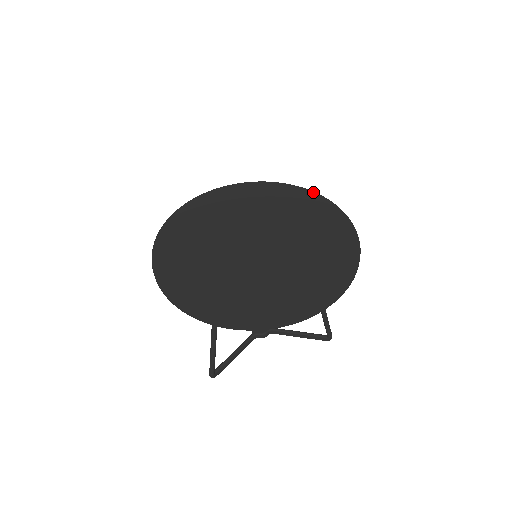
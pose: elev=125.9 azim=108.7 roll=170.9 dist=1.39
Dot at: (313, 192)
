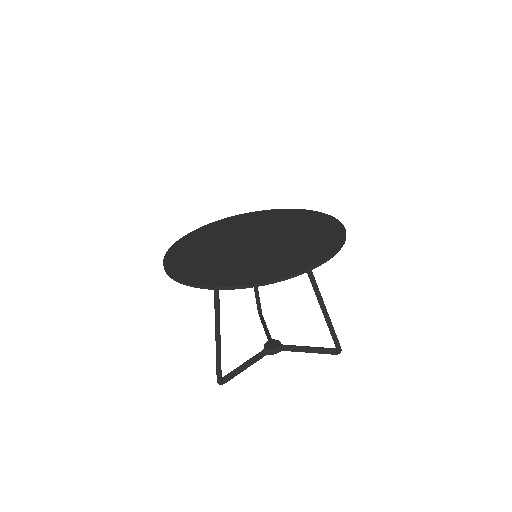
Dot at: (312, 211)
